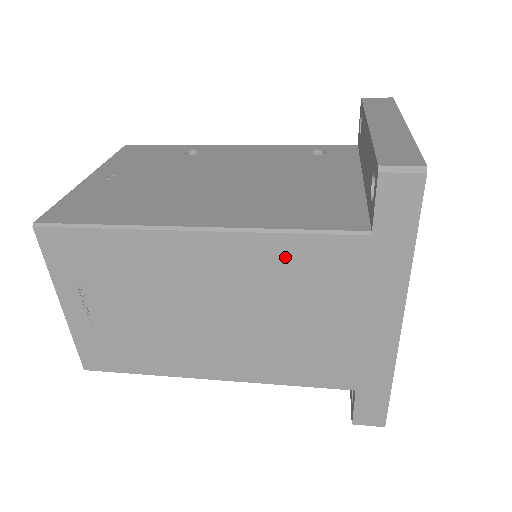
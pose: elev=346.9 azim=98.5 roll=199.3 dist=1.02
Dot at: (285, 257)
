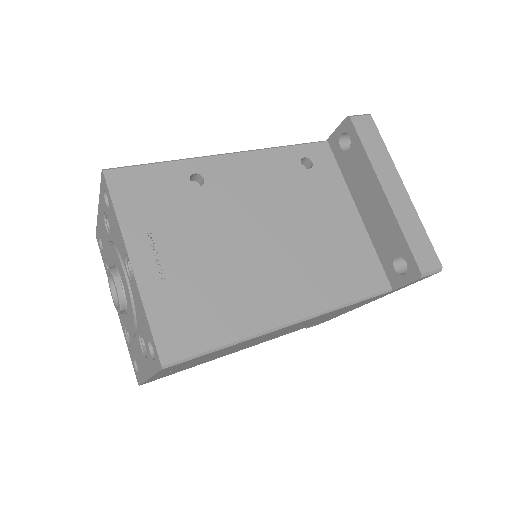
Dot at: occluded
